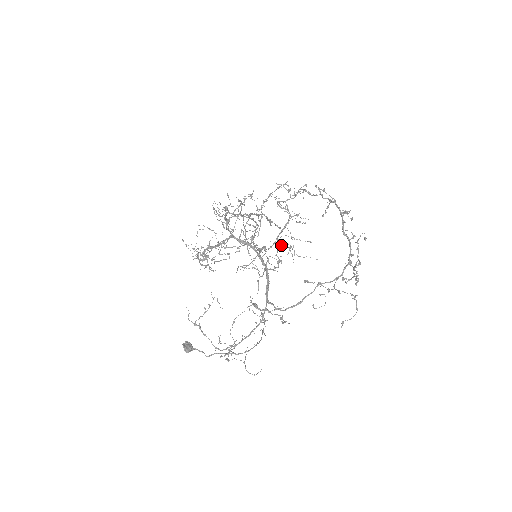
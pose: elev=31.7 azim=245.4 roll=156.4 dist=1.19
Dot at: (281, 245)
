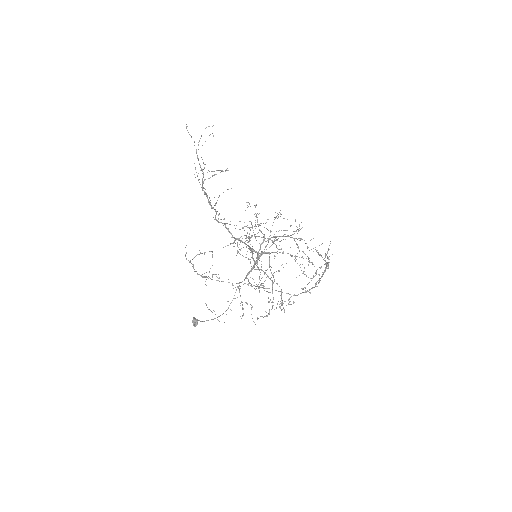
Dot at: occluded
